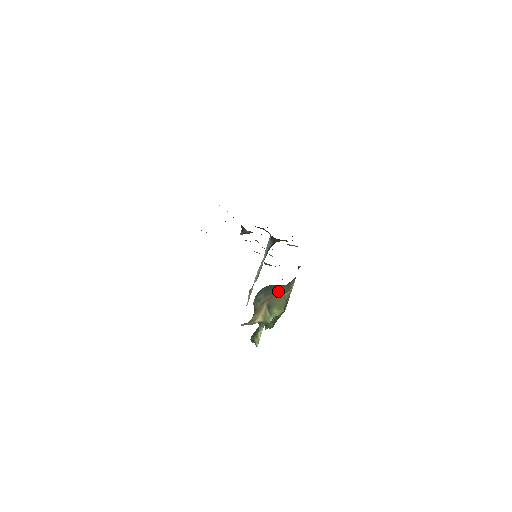
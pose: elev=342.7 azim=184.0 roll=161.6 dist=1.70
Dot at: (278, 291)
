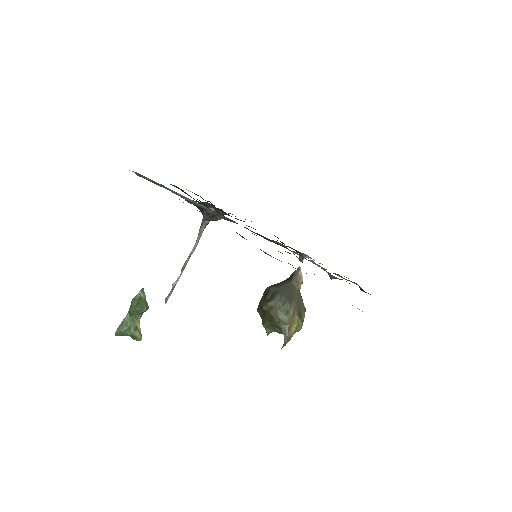
Dot at: (294, 292)
